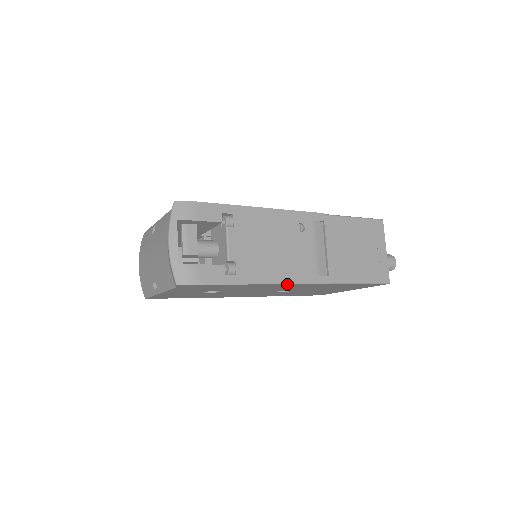
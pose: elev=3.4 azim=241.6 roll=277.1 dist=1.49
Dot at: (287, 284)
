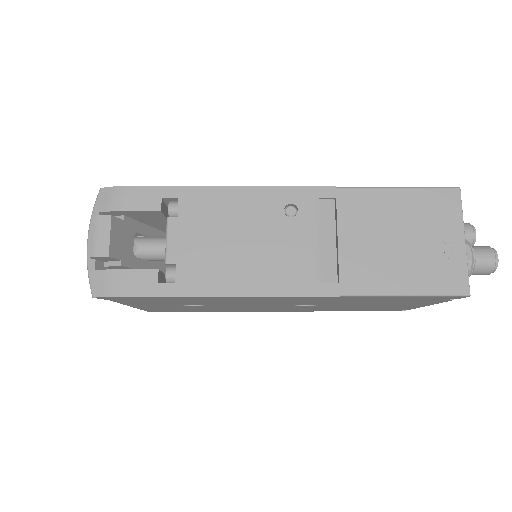
Dot at: (260, 296)
